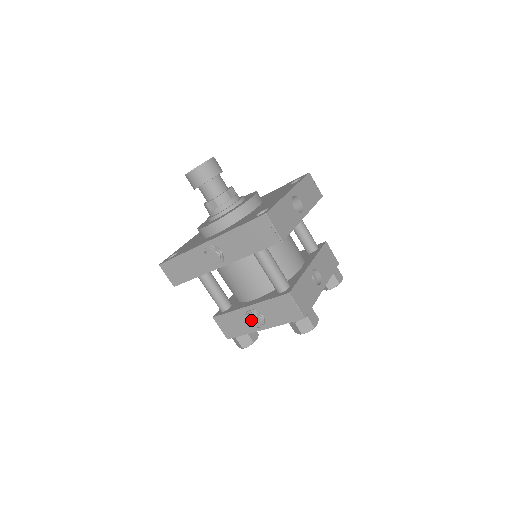
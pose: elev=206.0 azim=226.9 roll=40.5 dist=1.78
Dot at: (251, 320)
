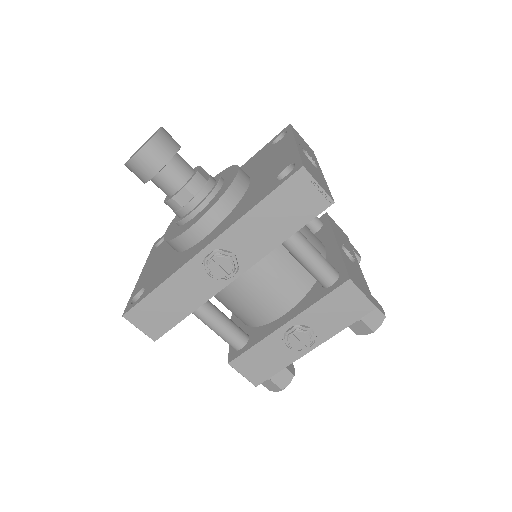
Dot at: (295, 342)
